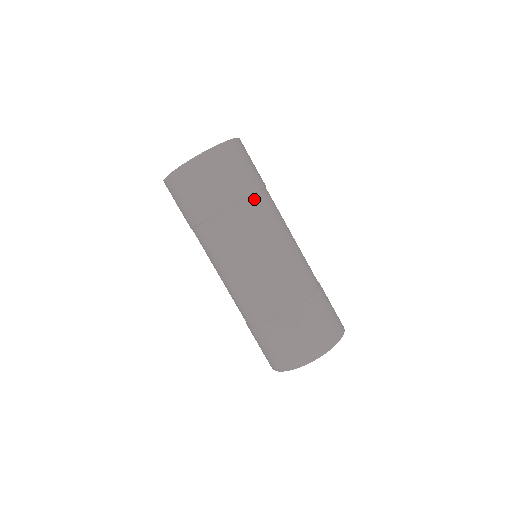
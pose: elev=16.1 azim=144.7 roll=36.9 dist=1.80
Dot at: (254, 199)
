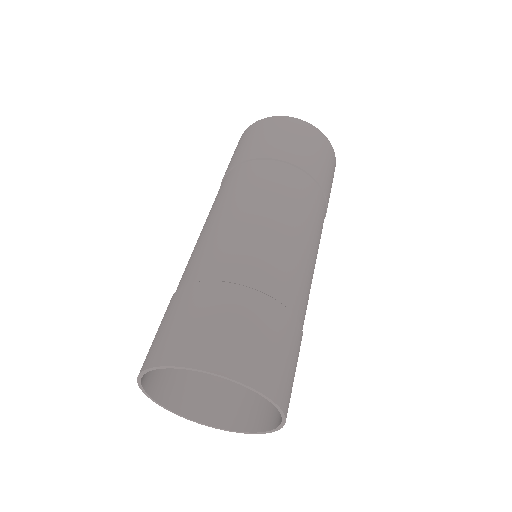
Dot at: (252, 164)
